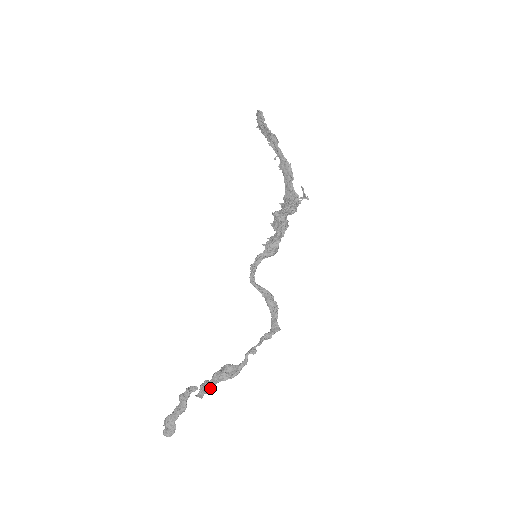
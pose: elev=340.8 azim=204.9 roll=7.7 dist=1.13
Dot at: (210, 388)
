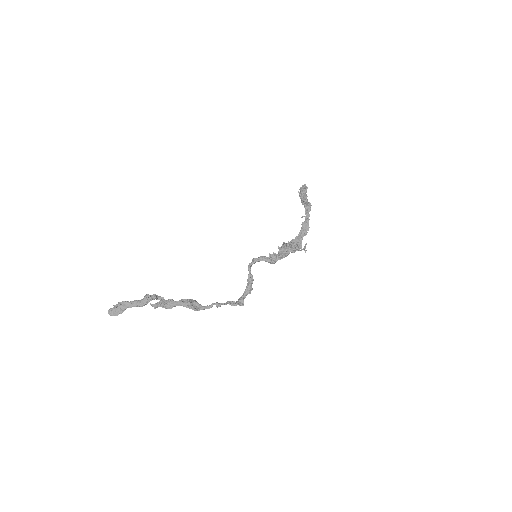
Dot at: (171, 306)
